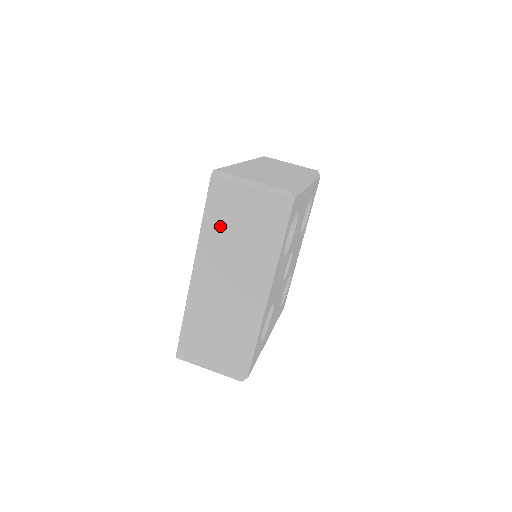
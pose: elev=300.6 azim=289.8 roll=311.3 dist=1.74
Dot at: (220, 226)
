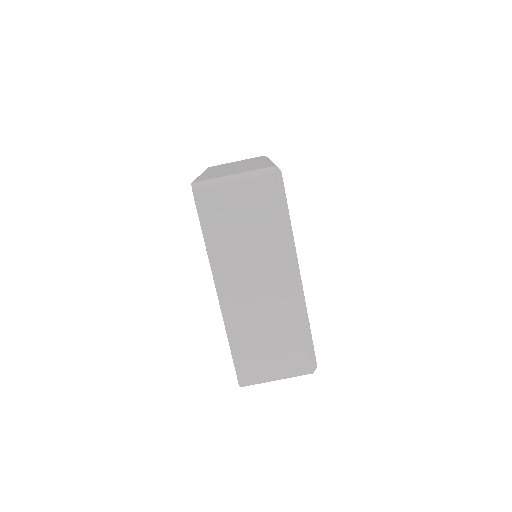
Dot at: (223, 233)
